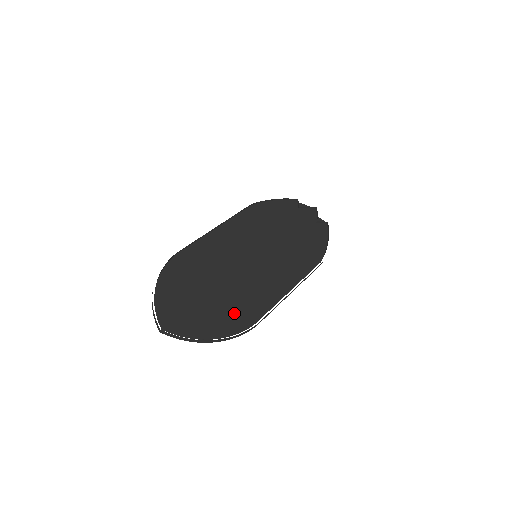
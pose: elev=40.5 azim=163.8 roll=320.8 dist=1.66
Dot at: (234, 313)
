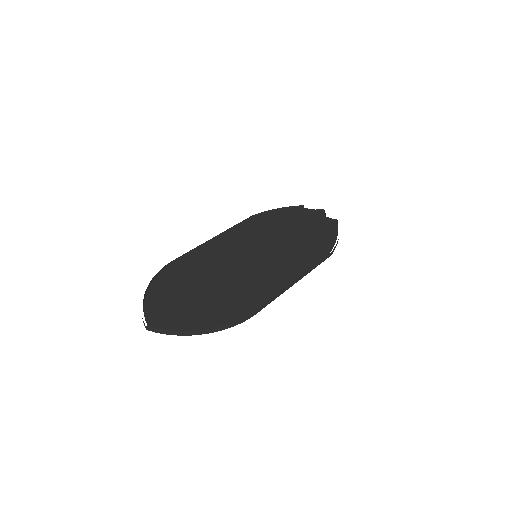
Dot at: (228, 306)
